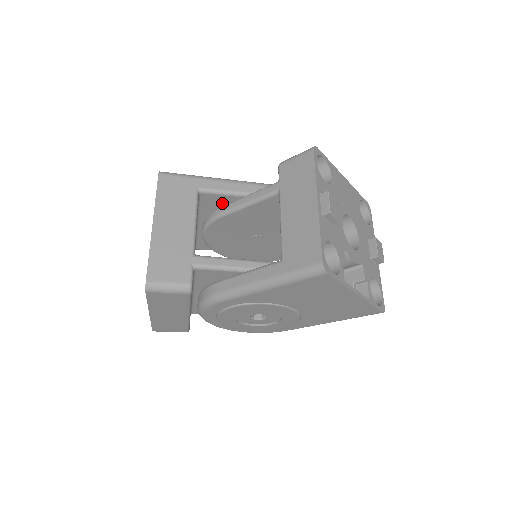
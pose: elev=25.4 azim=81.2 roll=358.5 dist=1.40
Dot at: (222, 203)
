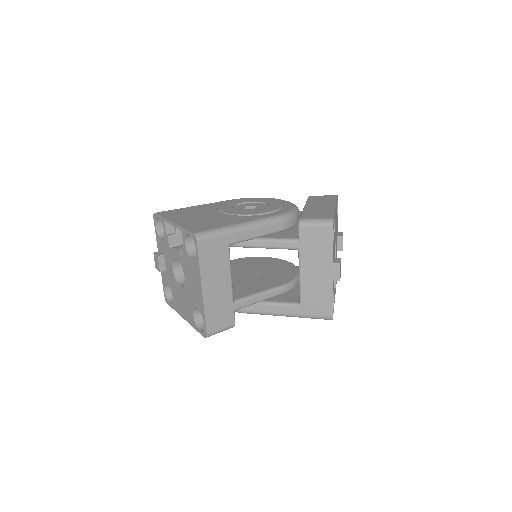
Dot at: occluded
